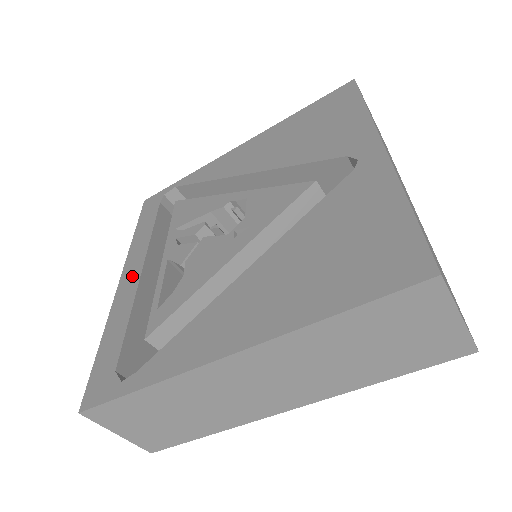
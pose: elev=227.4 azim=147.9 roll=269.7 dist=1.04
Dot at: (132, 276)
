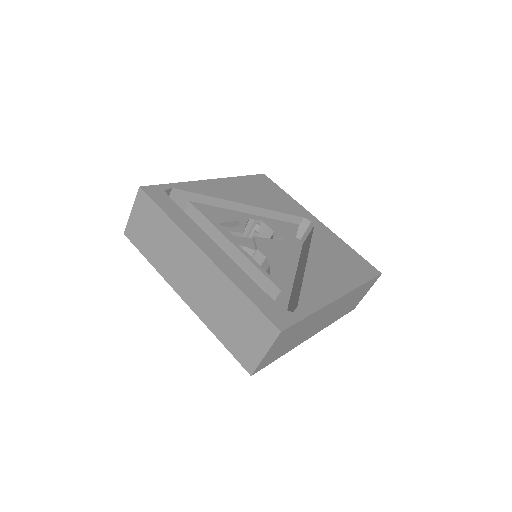
Dot at: (215, 250)
